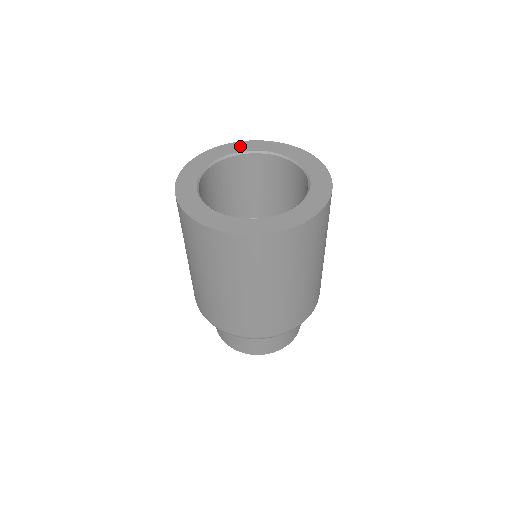
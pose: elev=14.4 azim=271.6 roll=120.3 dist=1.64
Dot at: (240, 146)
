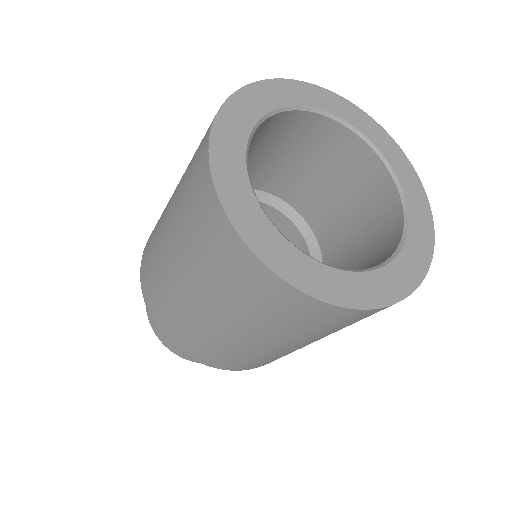
Dot at: (316, 95)
